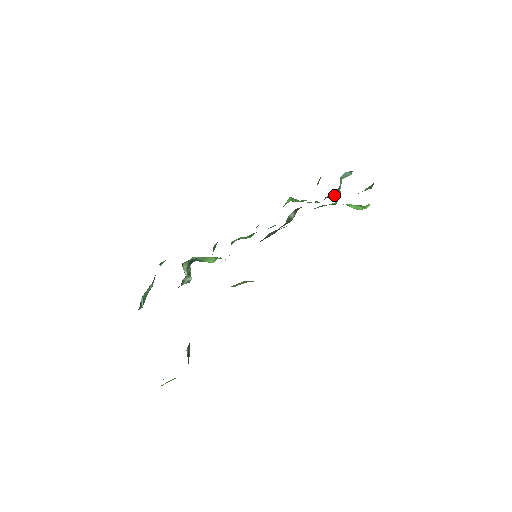
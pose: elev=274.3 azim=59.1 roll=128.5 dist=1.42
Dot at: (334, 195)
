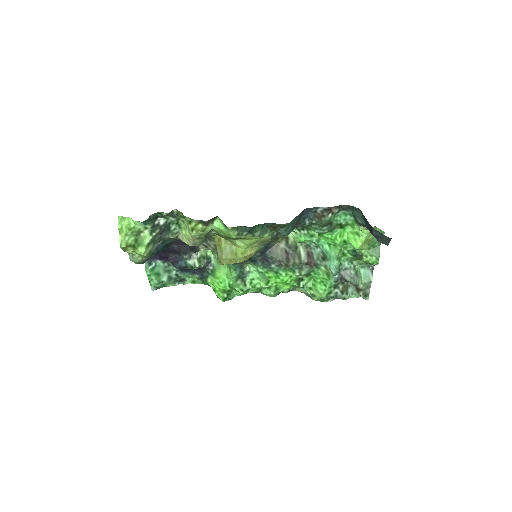
Dot at: (349, 278)
